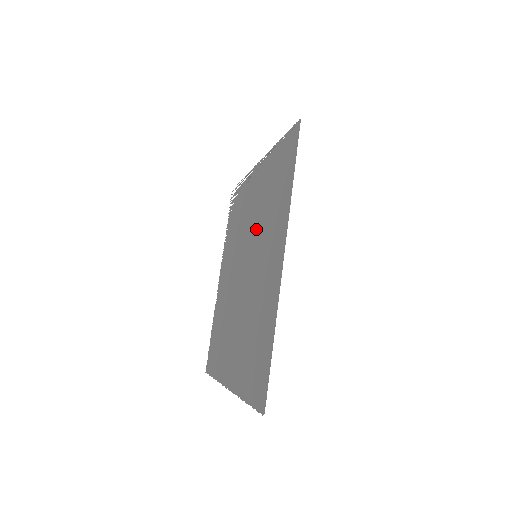
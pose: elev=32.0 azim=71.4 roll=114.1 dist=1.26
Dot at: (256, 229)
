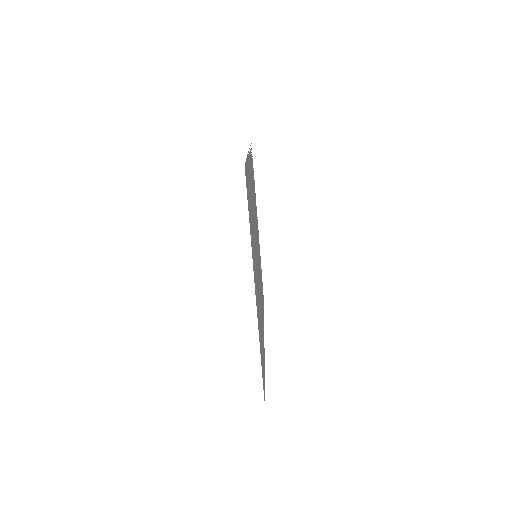
Dot at: occluded
